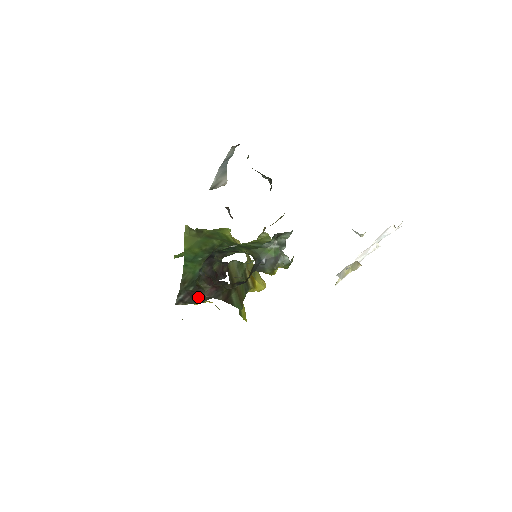
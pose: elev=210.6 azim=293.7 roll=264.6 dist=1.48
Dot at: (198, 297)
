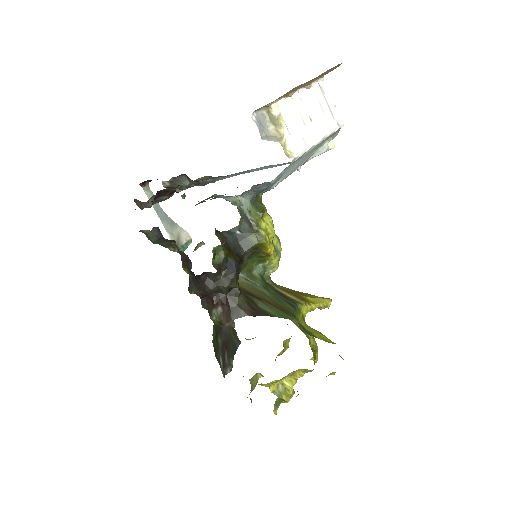
Dot at: (231, 341)
